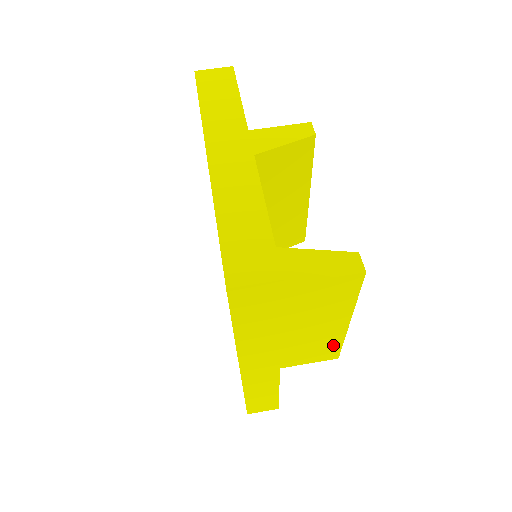
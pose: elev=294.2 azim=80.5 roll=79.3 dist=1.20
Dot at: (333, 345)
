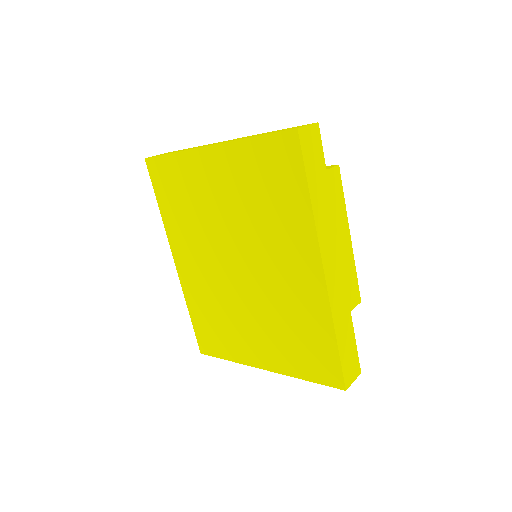
Dot at: (352, 276)
